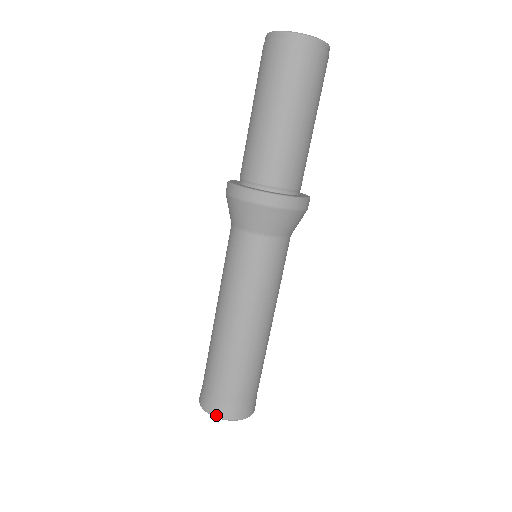
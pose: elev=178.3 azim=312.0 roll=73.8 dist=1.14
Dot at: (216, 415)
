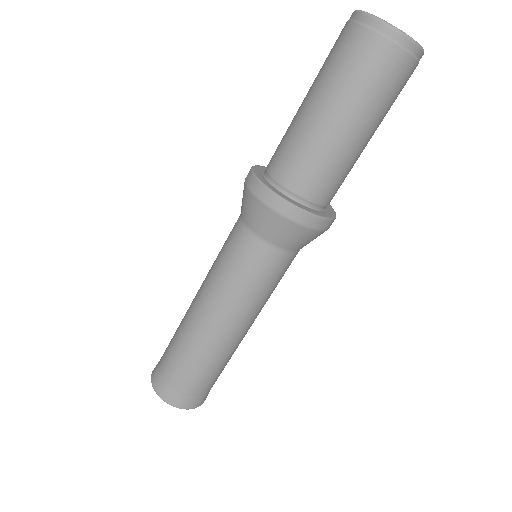
Dot at: (155, 389)
